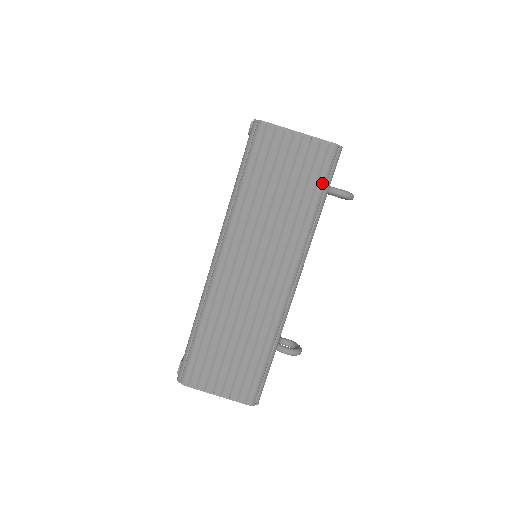
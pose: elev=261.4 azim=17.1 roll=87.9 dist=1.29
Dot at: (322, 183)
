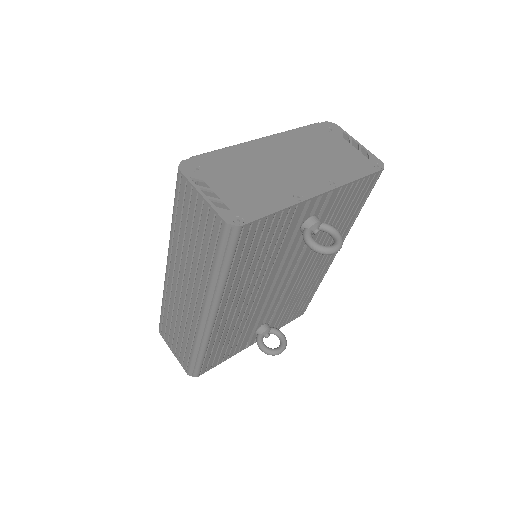
Dot at: (218, 253)
